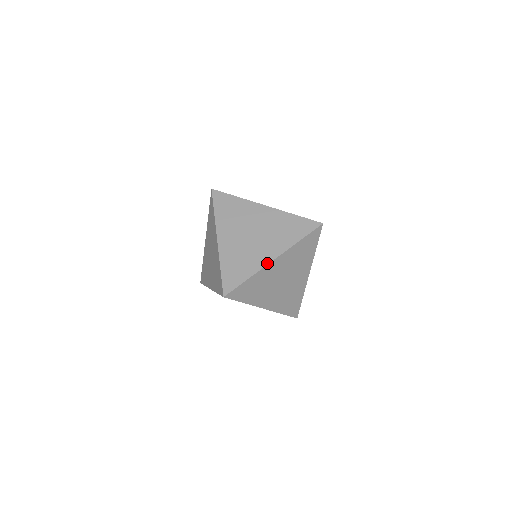
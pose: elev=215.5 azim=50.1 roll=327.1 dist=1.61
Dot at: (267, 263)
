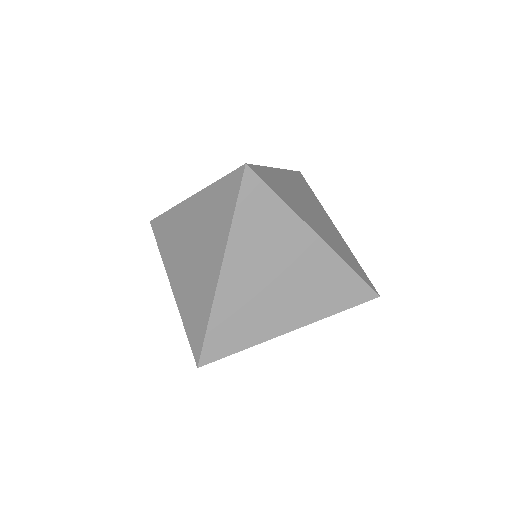
Dot at: (215, 284)
